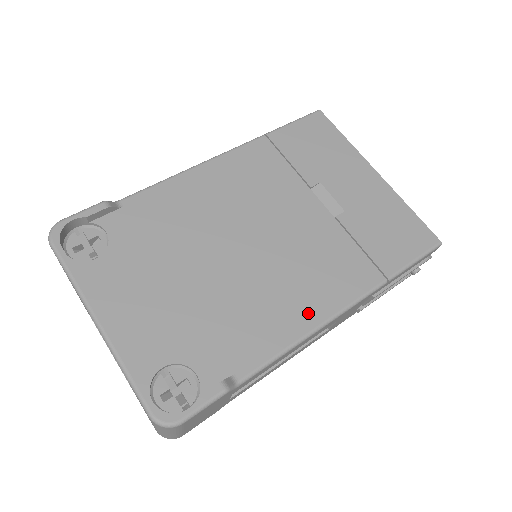
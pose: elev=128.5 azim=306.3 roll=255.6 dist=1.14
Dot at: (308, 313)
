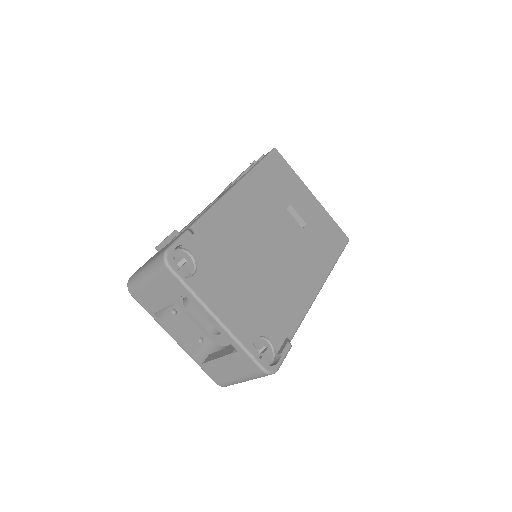
Dot at: (308, 292)
